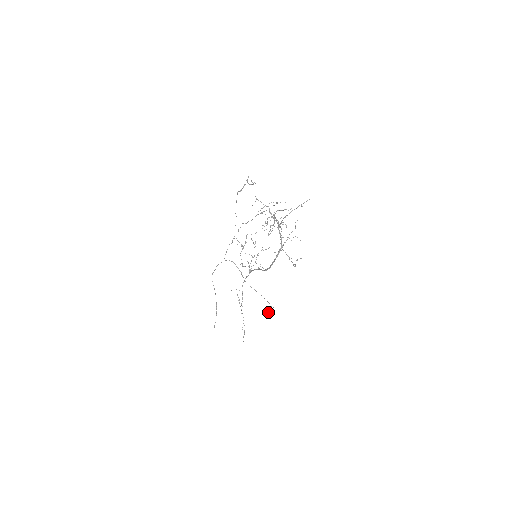
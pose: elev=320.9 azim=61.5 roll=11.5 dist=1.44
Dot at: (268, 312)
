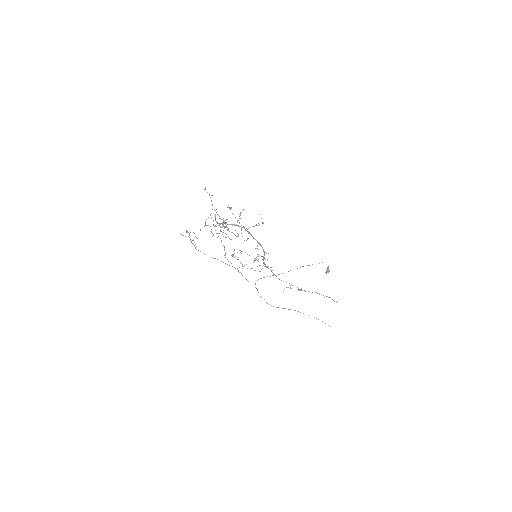
Dot at: (327, 269)
